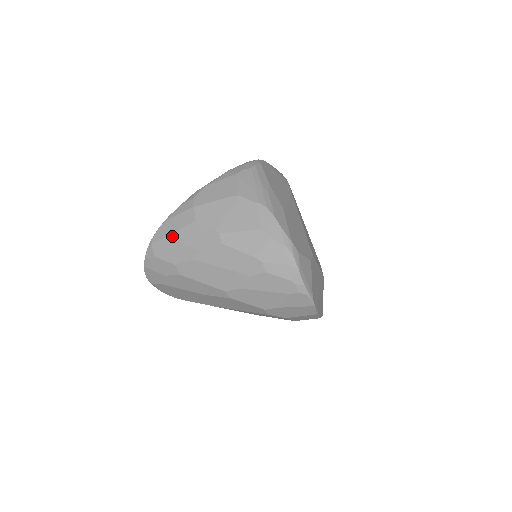
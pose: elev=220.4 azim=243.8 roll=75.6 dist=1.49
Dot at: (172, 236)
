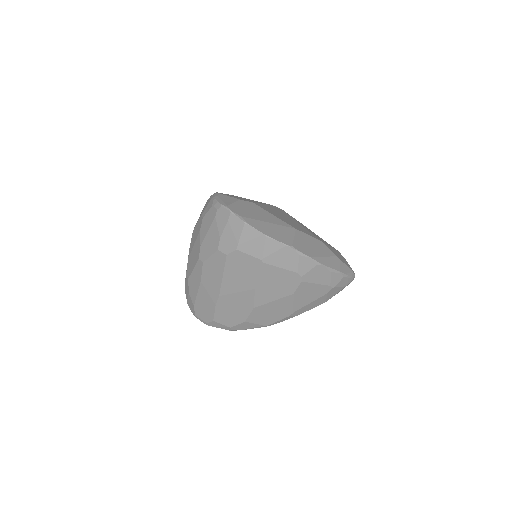
Dot at: occluded
